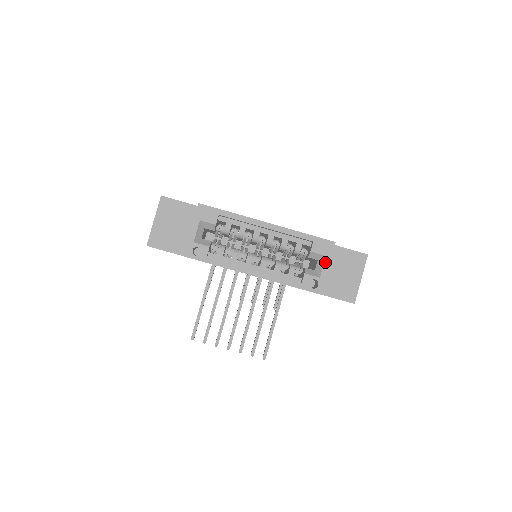
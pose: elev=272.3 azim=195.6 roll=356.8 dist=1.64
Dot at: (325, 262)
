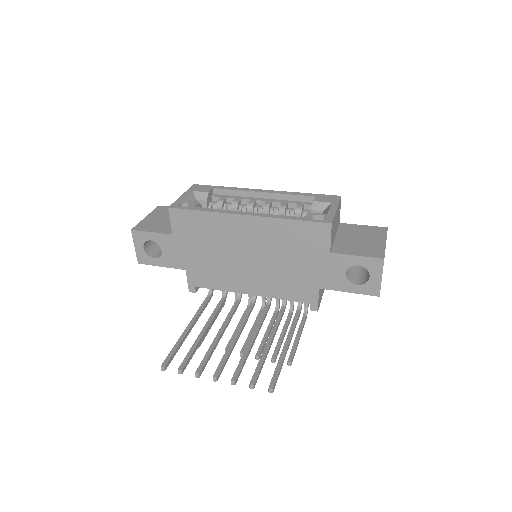
Dot at: (331, 206)
